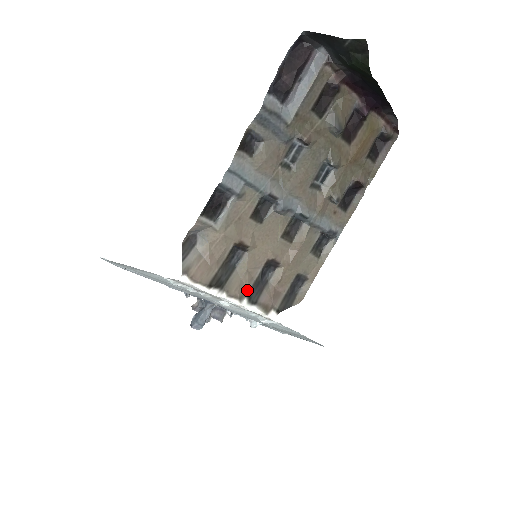
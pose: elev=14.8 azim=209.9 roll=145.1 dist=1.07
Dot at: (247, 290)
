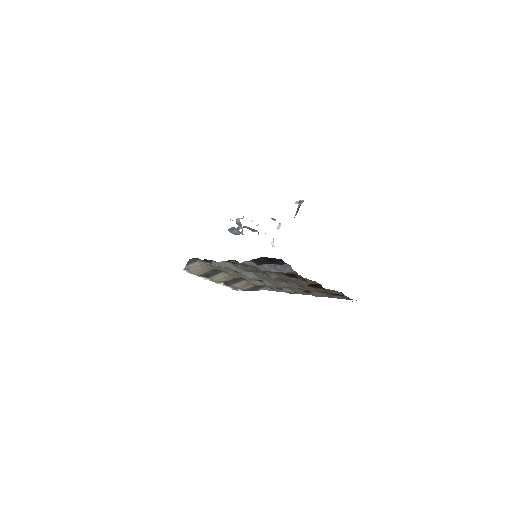
Dot at: (226, 280)
